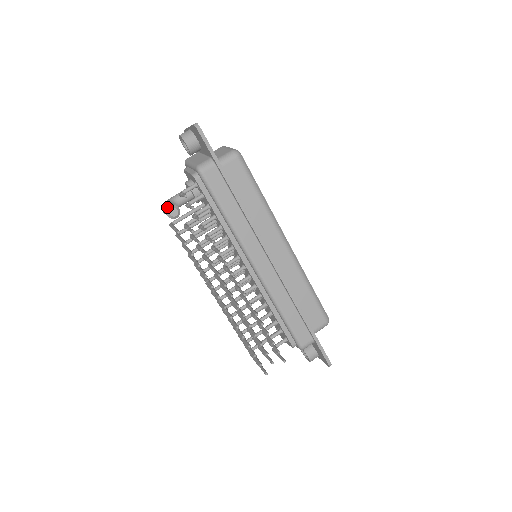
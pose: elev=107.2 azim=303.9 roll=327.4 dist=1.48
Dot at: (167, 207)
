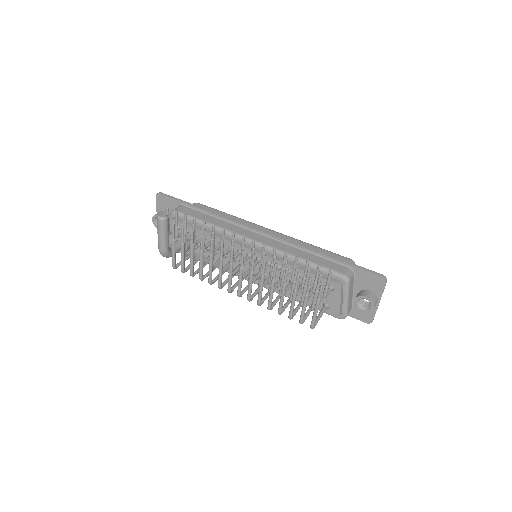
Dot at: (157, 219)
